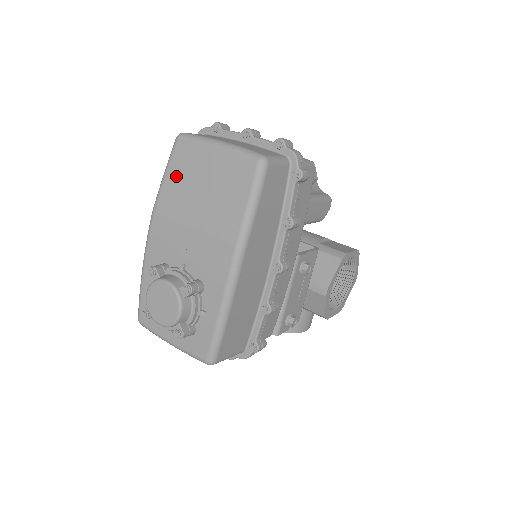
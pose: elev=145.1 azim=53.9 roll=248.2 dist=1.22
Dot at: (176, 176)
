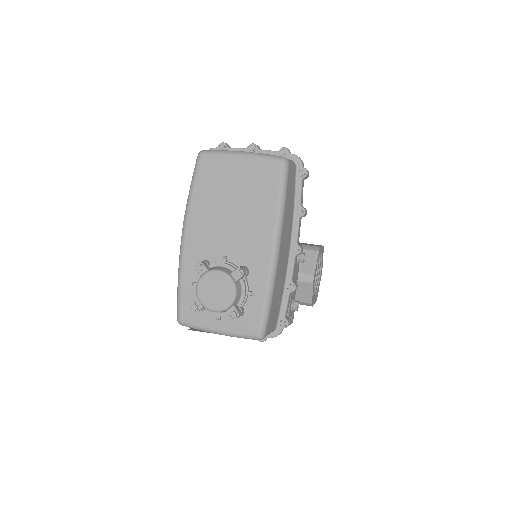
Dot at: (205, 185)
